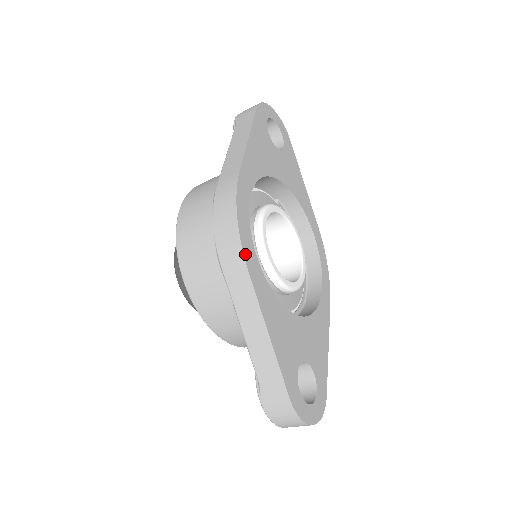
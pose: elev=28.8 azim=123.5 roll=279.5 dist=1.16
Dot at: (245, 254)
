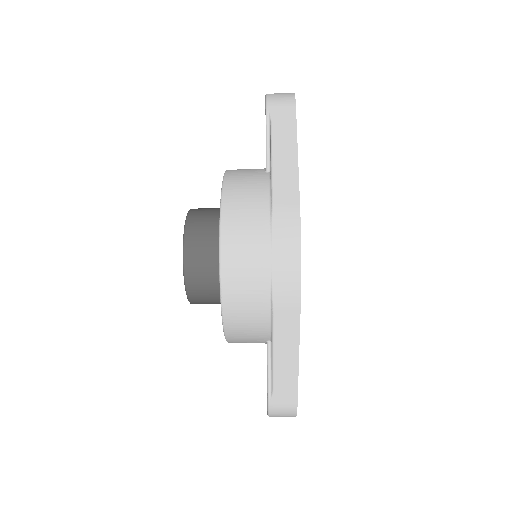
Dot at: (300, 295)
